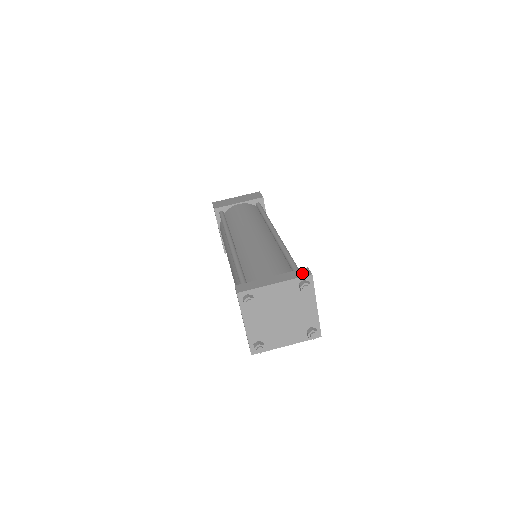
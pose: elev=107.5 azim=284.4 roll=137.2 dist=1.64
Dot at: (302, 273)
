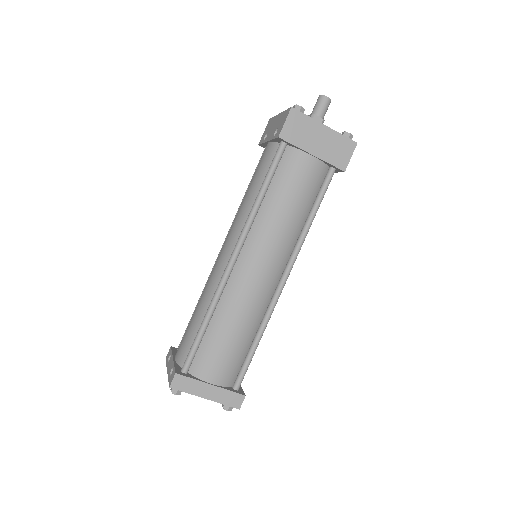
Dot at: (235, 402)
